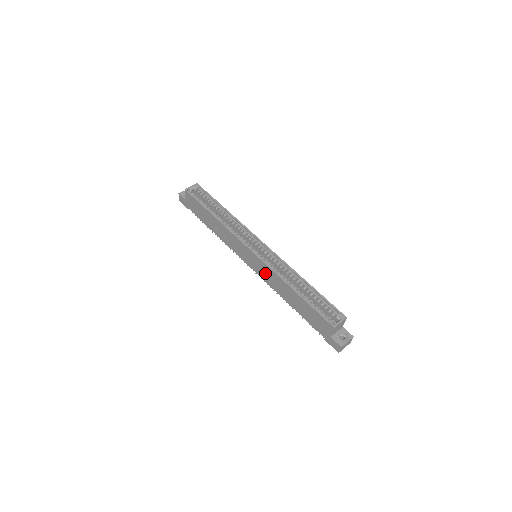
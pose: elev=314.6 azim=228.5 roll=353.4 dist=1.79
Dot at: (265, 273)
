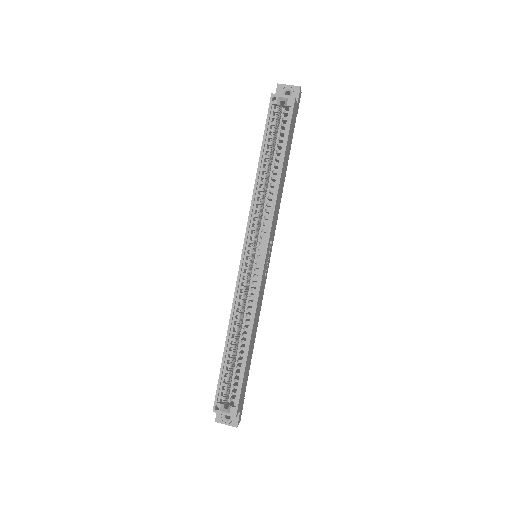
Dot at: occluded
